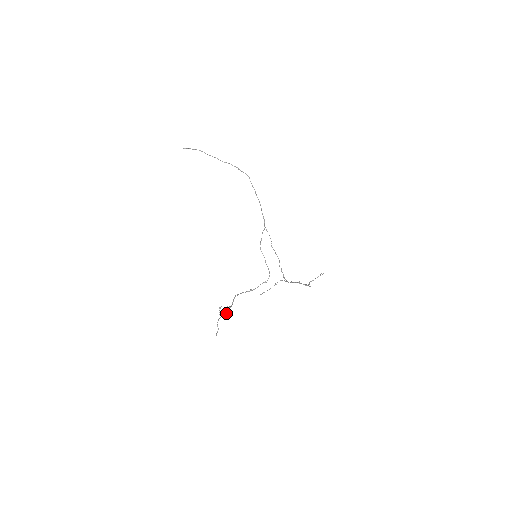
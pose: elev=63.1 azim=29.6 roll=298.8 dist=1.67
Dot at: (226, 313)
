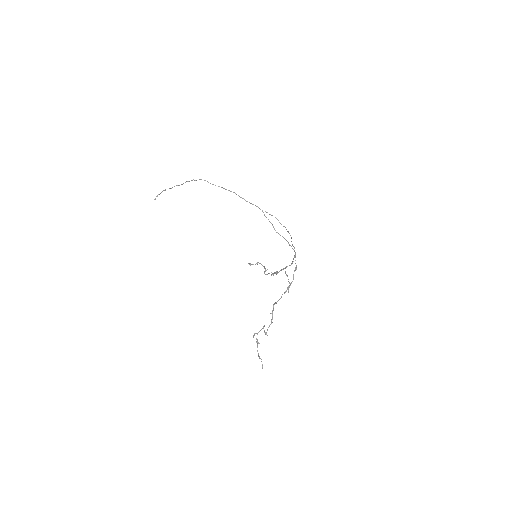
Dot at: occluded
